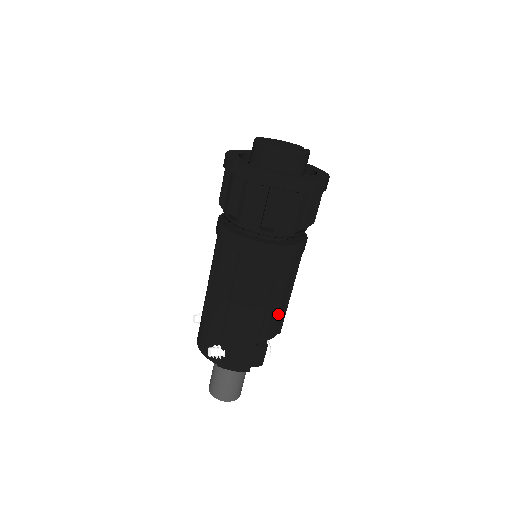
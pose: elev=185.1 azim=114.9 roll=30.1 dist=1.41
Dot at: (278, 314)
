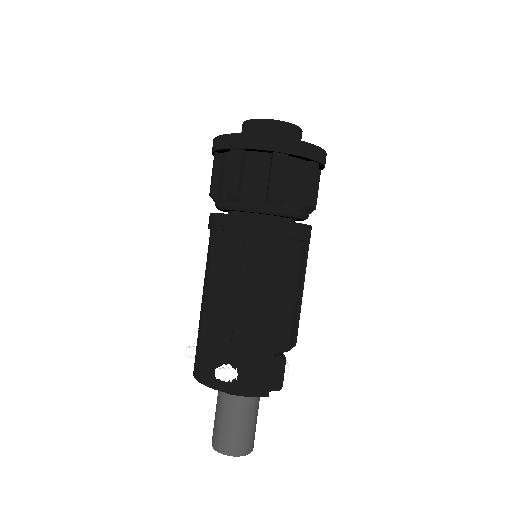
Dot at: (293, 316)
